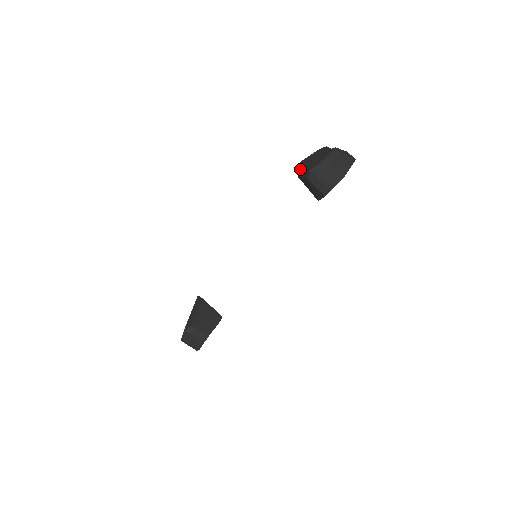
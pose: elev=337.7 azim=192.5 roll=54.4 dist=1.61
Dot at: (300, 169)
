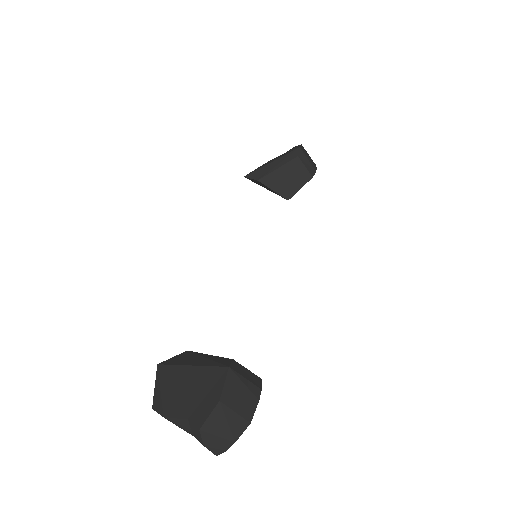
Dot at: (257, 174)
